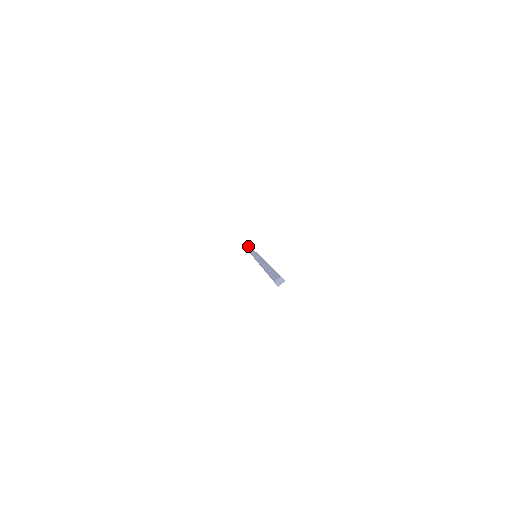
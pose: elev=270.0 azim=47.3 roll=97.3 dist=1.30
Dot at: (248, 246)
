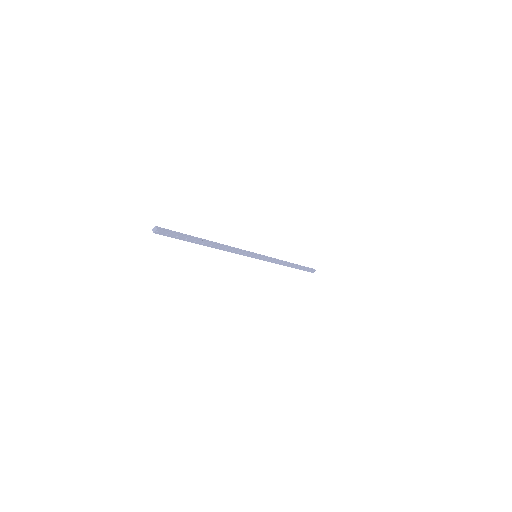
Dot at: (293, 264)
